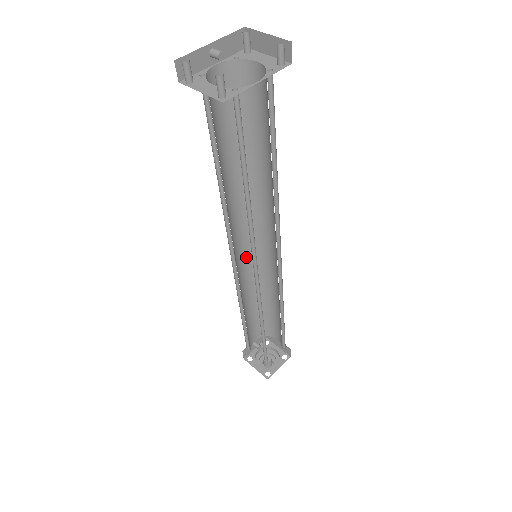
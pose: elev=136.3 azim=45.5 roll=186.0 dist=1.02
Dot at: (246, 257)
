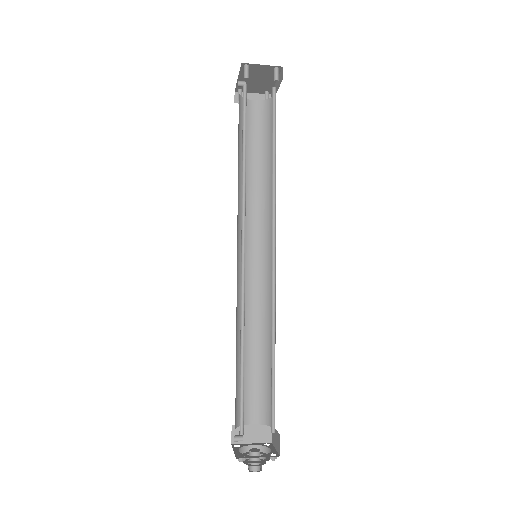
Dot at: occluded
